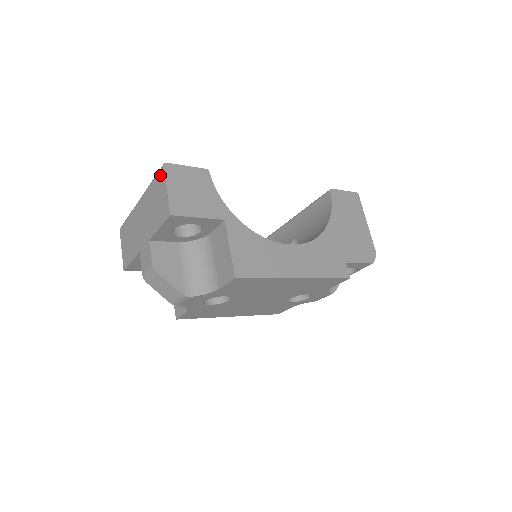
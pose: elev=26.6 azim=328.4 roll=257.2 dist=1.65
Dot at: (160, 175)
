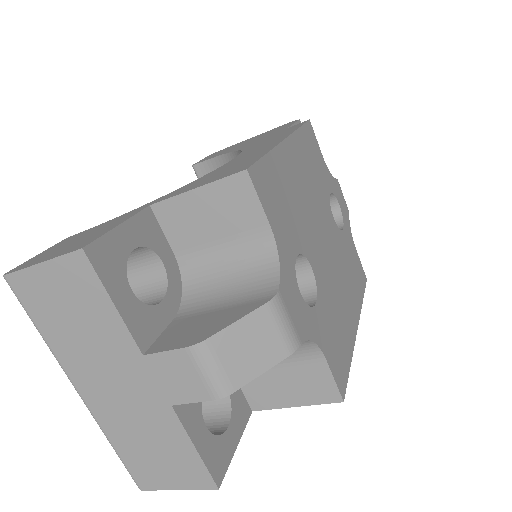
Dot at: (21, 291)
